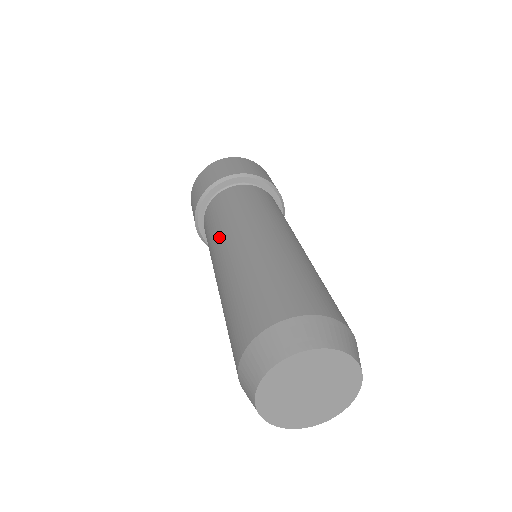
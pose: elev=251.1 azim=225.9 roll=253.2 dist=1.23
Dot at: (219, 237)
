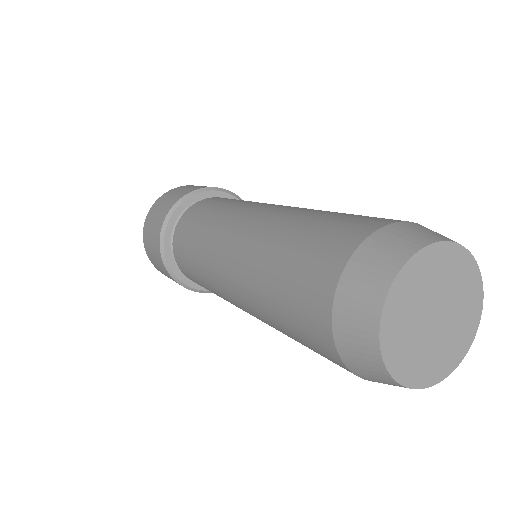
Dot at: (209, 244)
